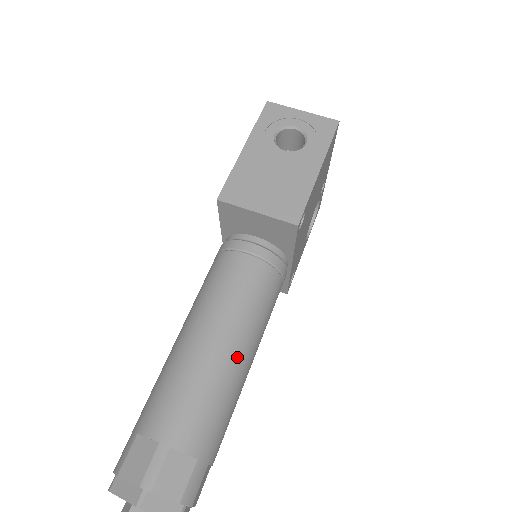
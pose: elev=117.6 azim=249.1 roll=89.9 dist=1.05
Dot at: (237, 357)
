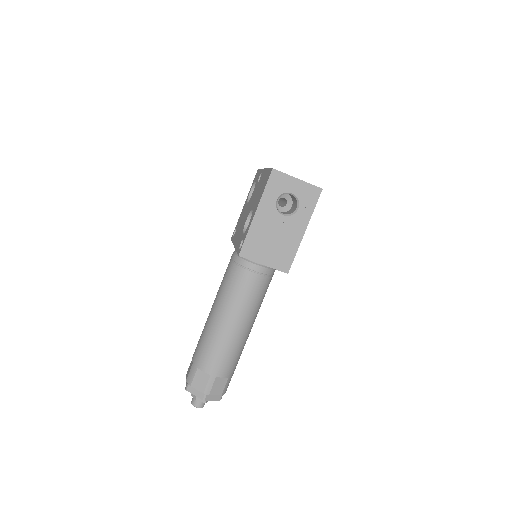
Dot at: (247, 330)
